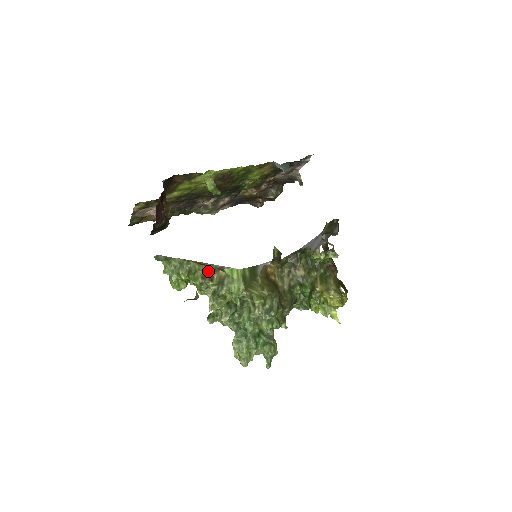
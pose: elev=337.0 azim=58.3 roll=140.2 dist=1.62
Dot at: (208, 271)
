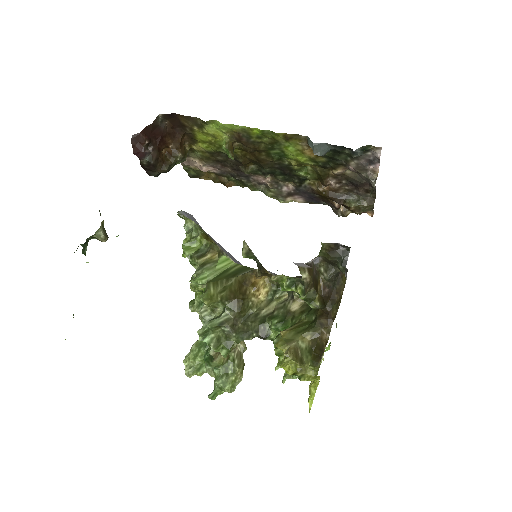
Dot at: (207, 248)
